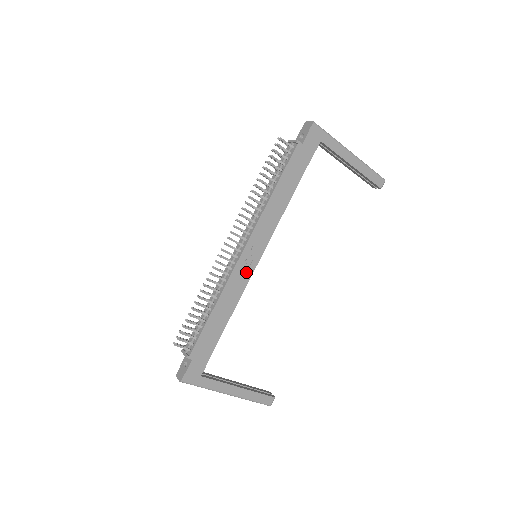
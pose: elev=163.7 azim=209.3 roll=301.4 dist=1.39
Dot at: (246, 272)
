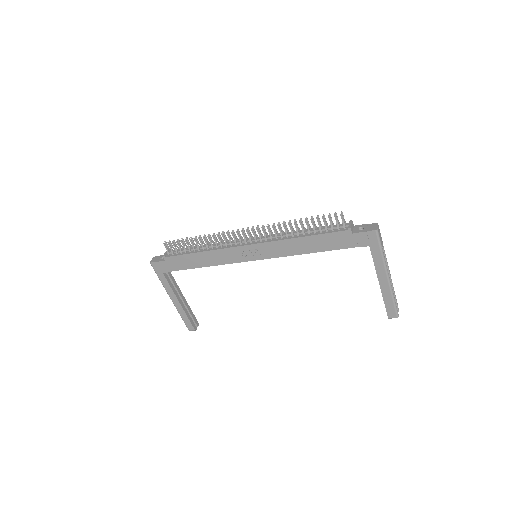
Dot at: (238, 257)
